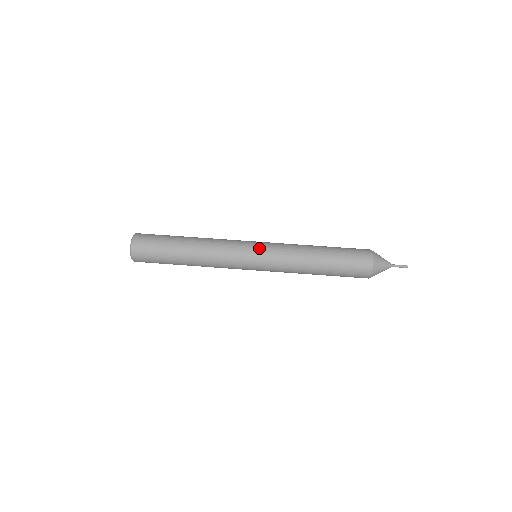
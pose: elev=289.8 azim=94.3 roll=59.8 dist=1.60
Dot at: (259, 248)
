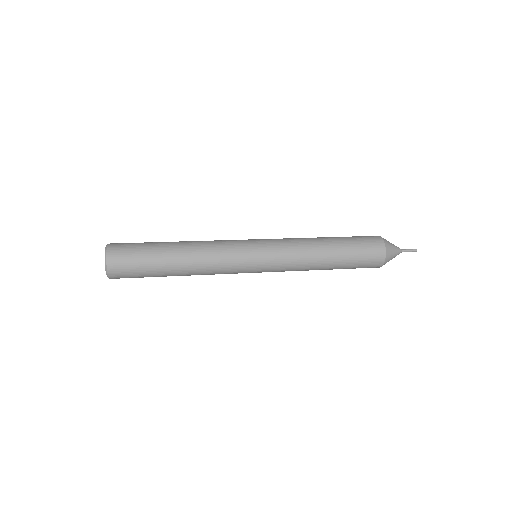
Dot at: (261, 246)
